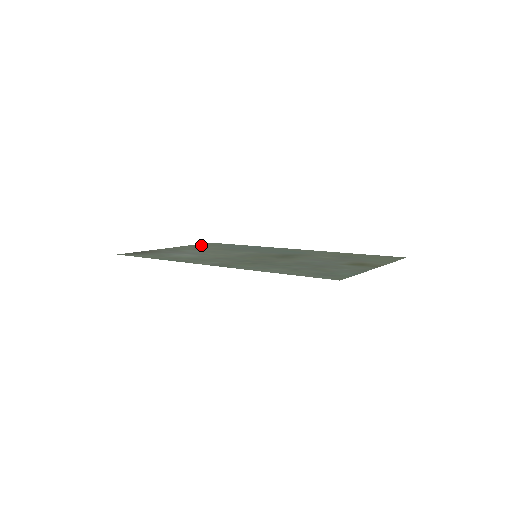
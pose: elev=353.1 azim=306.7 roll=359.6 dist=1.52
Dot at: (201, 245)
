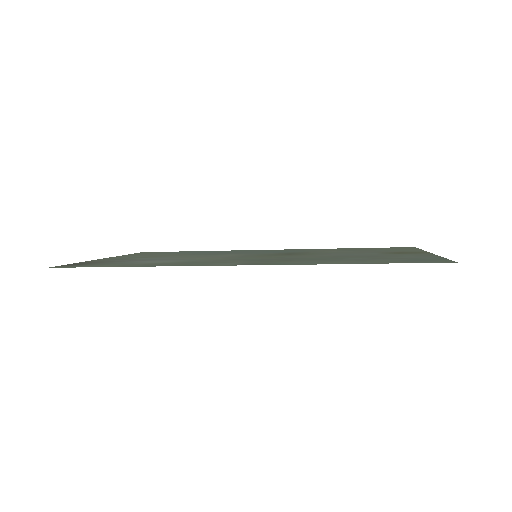
Dot at: (140, 254)
